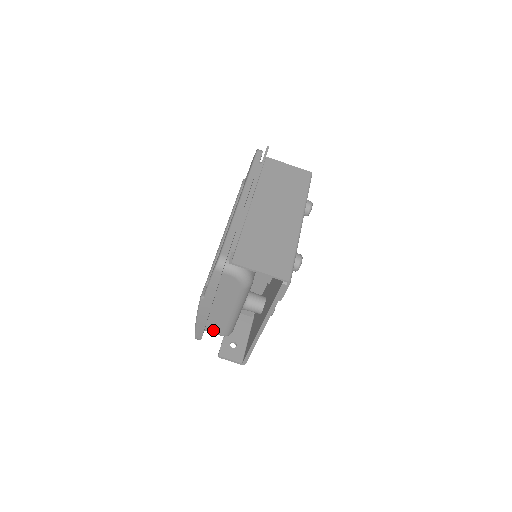
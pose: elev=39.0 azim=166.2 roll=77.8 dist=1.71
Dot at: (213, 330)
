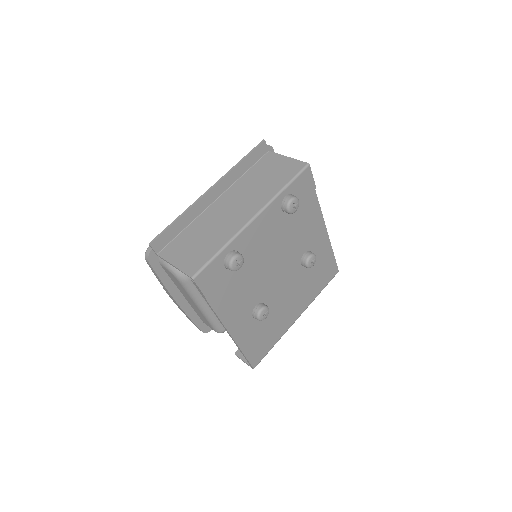
Dot at: (207, 324)
